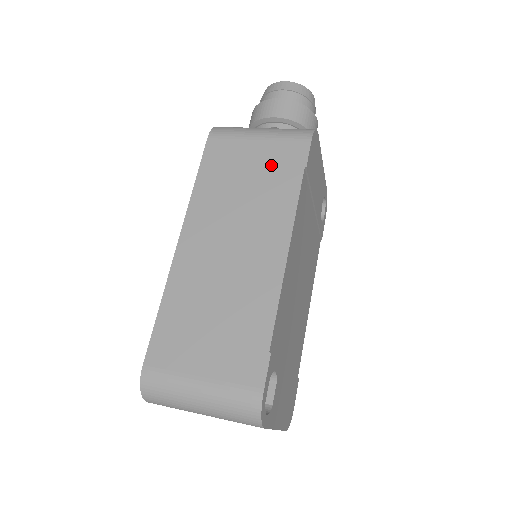
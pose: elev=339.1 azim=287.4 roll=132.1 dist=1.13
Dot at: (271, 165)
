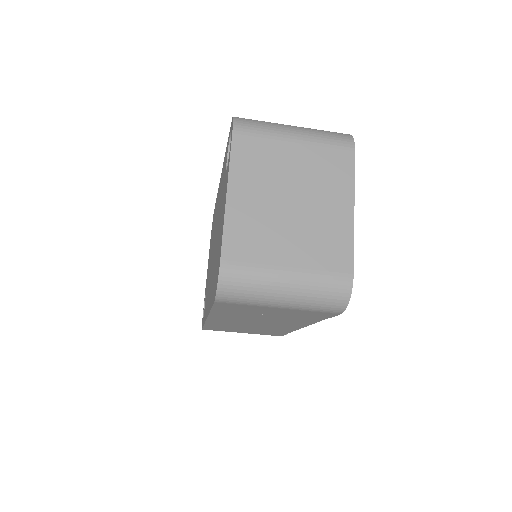
Dot at: occluded
